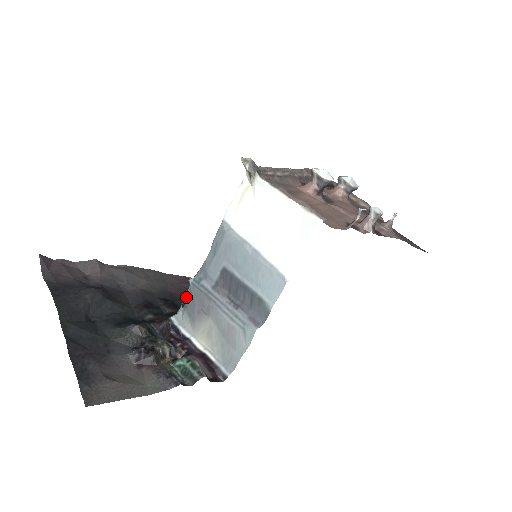
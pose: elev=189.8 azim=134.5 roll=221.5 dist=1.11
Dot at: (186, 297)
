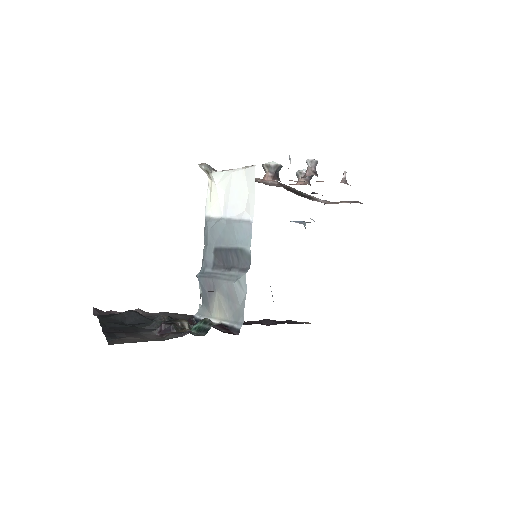
Dot at: (200, 292)
